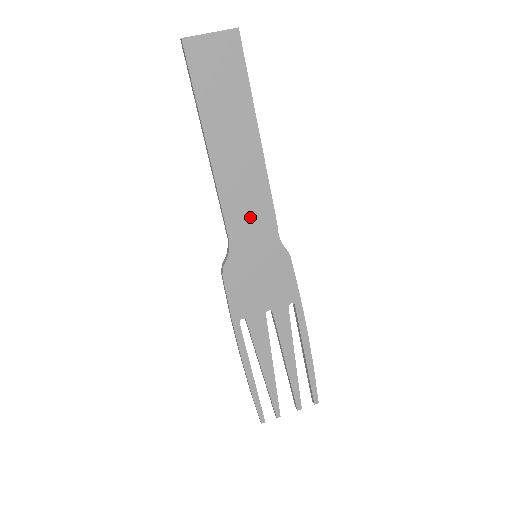
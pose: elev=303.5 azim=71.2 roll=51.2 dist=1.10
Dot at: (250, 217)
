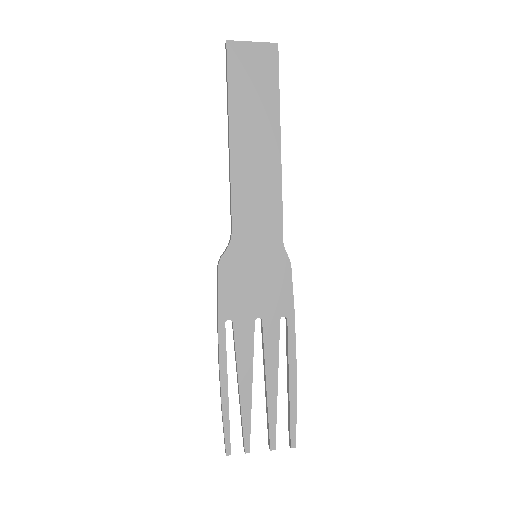
Dot at: (257, 213)
